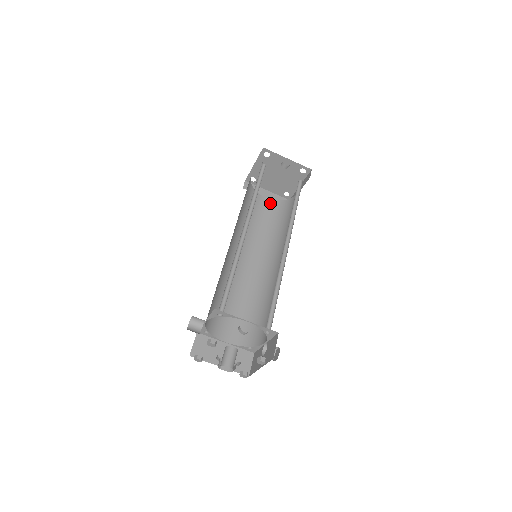
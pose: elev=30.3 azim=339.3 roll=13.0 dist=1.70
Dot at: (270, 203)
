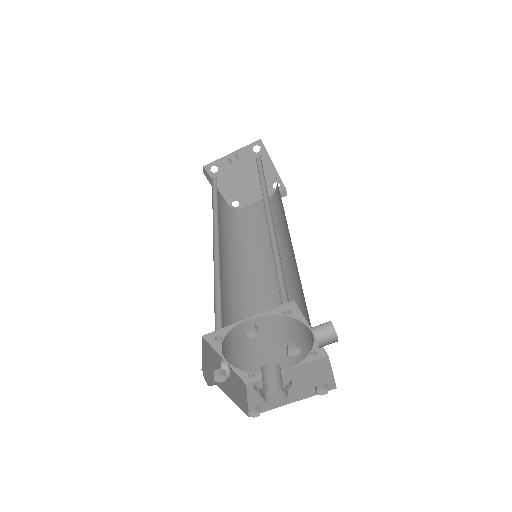
Dot at: occluded
